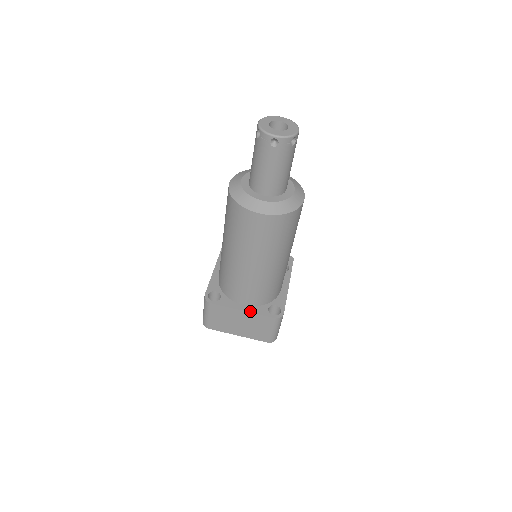
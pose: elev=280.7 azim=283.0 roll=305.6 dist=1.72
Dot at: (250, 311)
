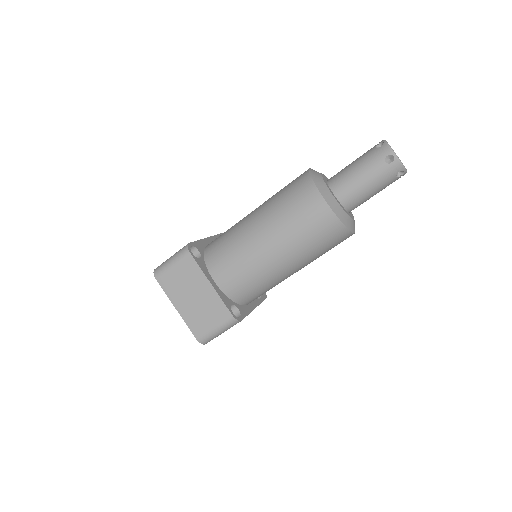
Dot at: (217, 291)
